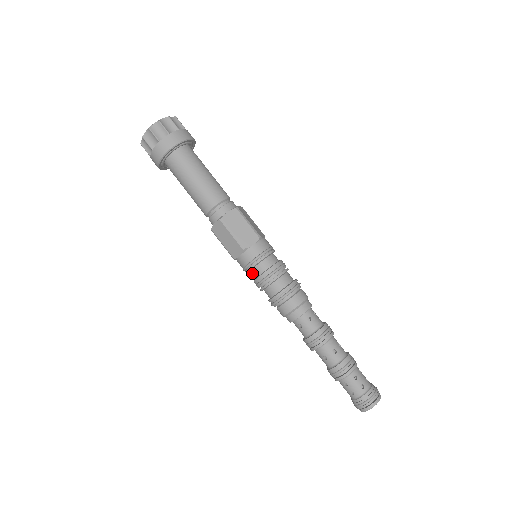
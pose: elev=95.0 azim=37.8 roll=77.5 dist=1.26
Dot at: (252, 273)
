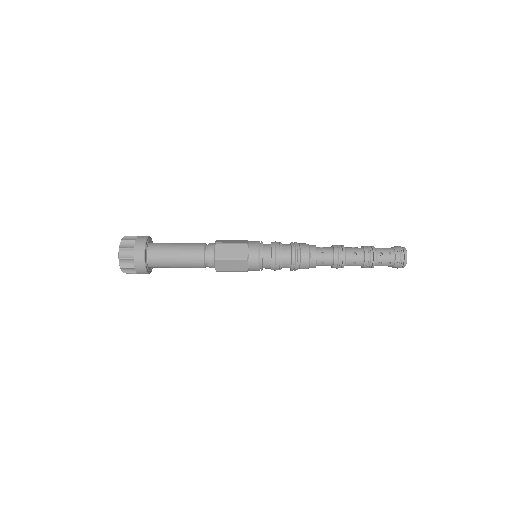
Dot at: occluded
